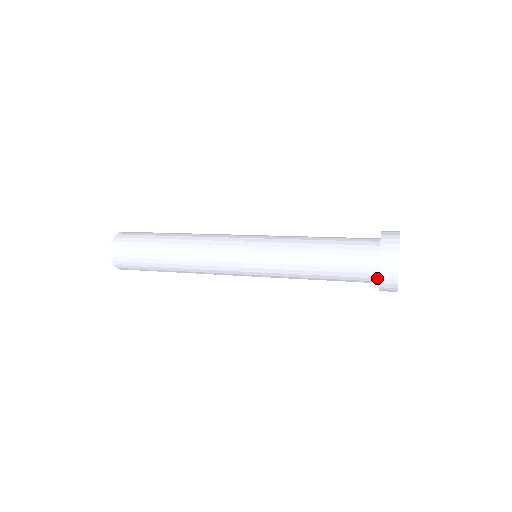
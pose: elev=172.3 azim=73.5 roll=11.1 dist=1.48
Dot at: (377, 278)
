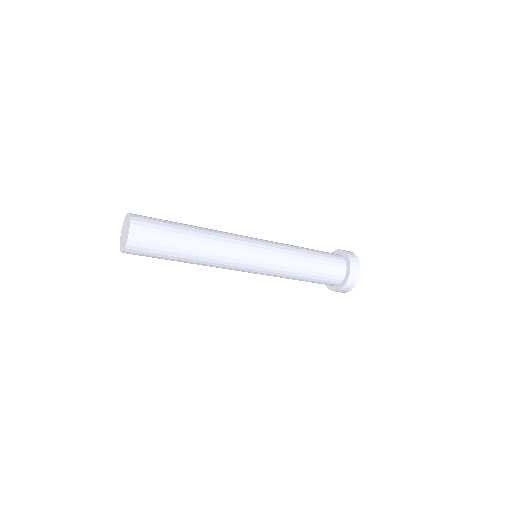
Dot at: (345, 264)
